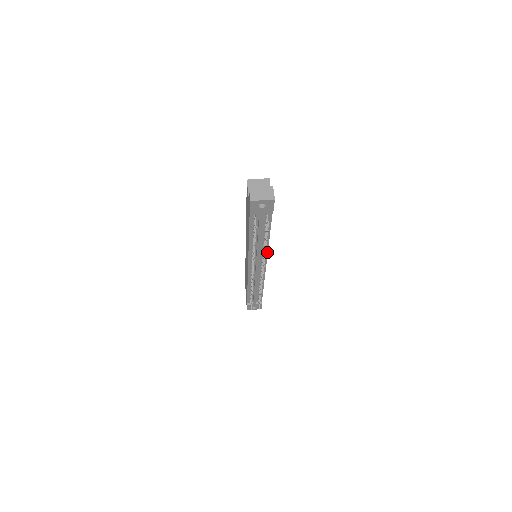
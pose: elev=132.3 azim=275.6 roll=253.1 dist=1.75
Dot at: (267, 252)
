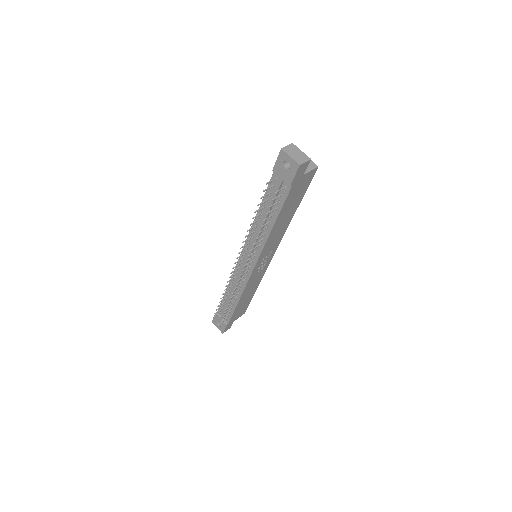
Dot at: (263, 247)
